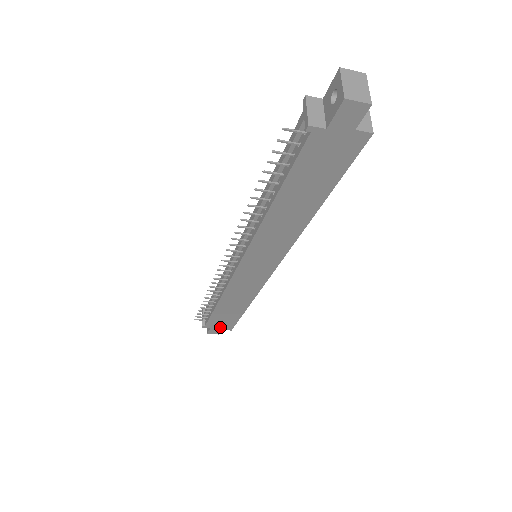
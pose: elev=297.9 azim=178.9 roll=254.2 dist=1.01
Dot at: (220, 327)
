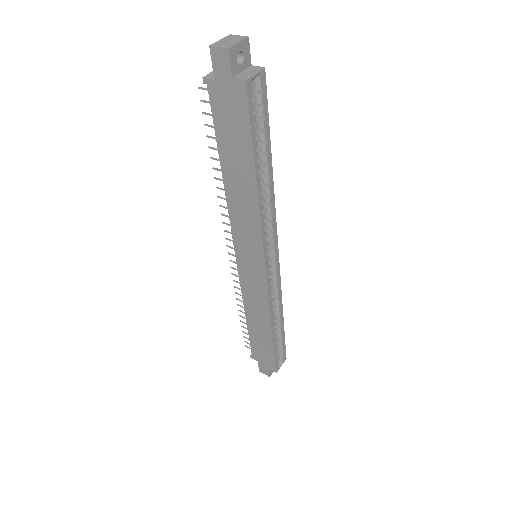
Dot at: (265, 363)
